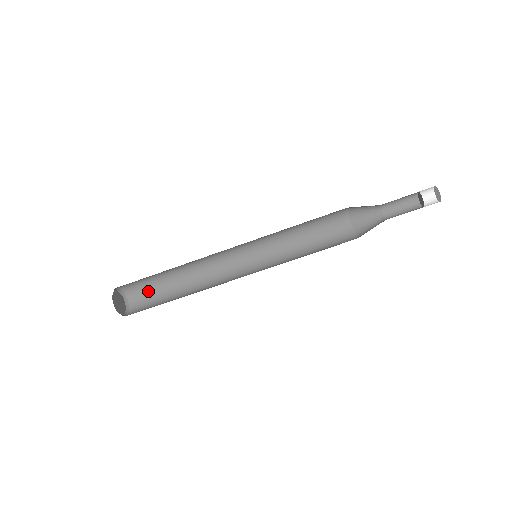
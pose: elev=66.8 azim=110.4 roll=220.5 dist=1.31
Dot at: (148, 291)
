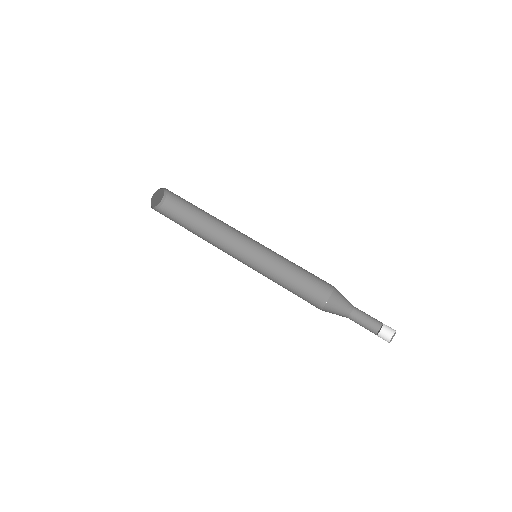
Dot at: (180, 209)
